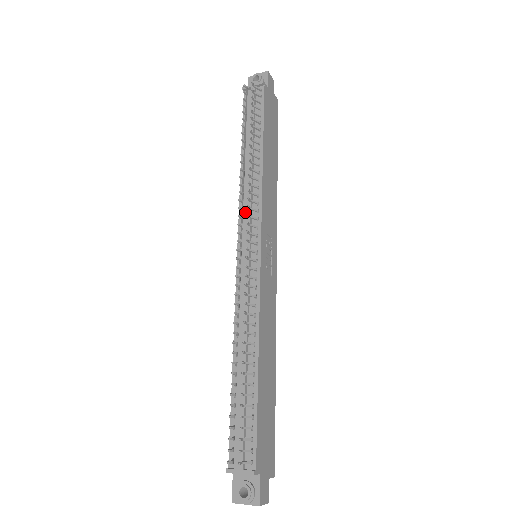
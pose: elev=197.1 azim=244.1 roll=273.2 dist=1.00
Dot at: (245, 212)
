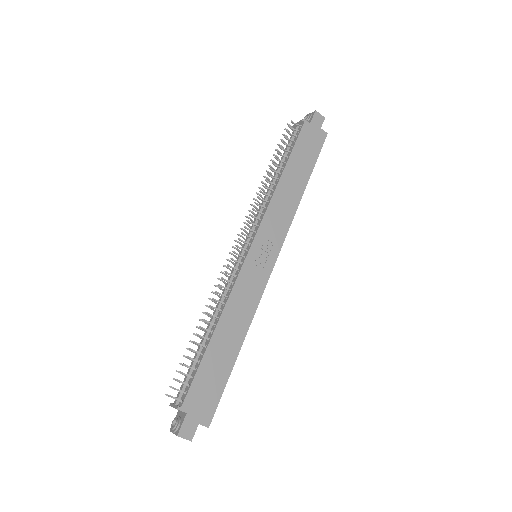
Dot at: (256, 221)
